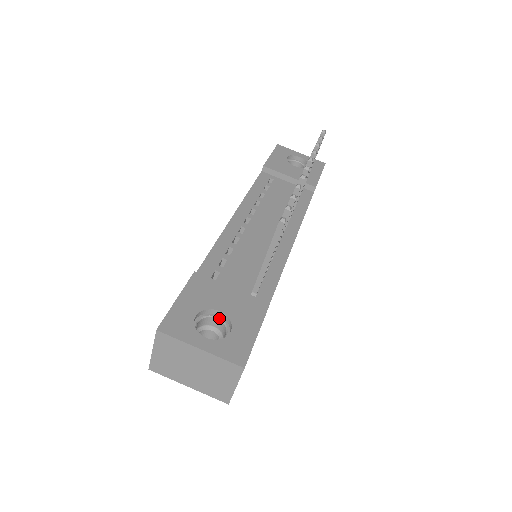
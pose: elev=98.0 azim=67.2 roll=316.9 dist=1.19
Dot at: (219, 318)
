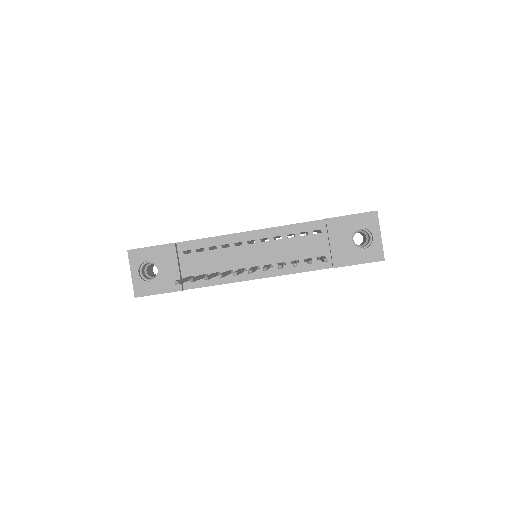
Dot at: (158, 271)
